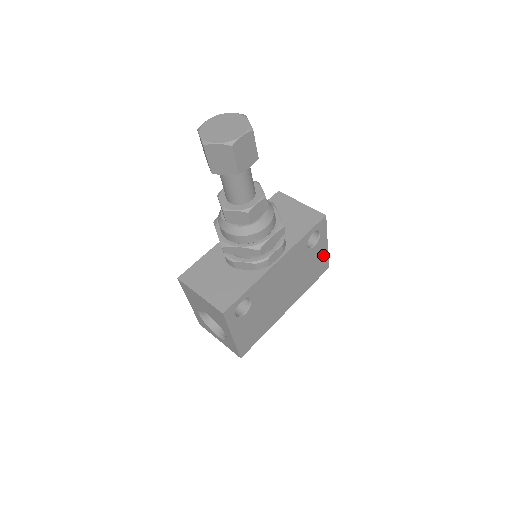
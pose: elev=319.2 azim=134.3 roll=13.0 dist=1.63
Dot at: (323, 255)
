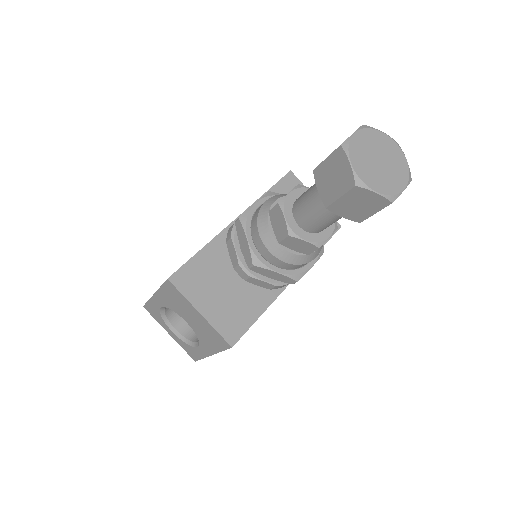
Dot at: occluded
